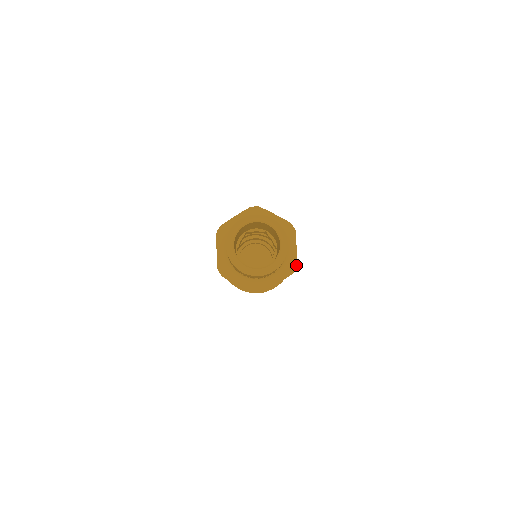
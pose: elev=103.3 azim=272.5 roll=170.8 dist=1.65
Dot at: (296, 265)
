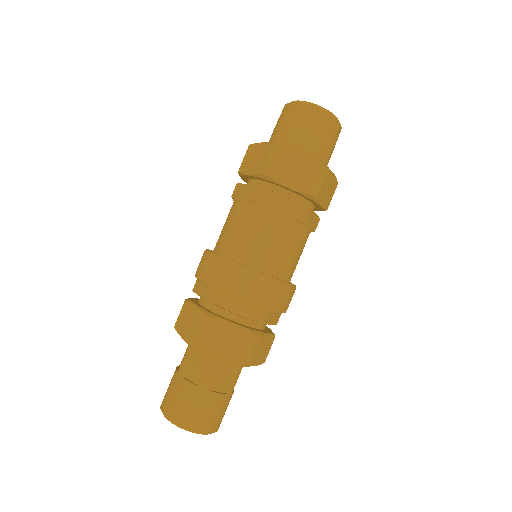
Dot at: (328, 169)
